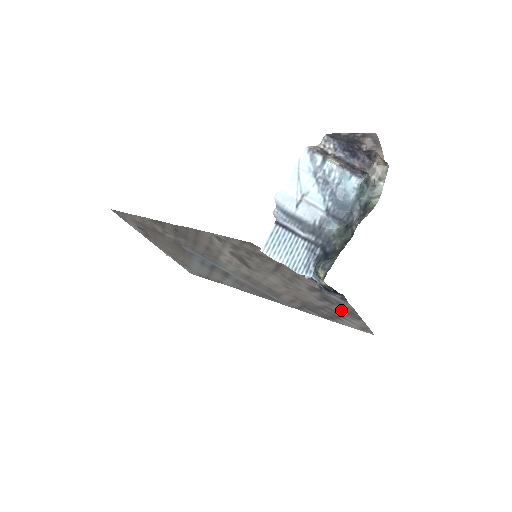
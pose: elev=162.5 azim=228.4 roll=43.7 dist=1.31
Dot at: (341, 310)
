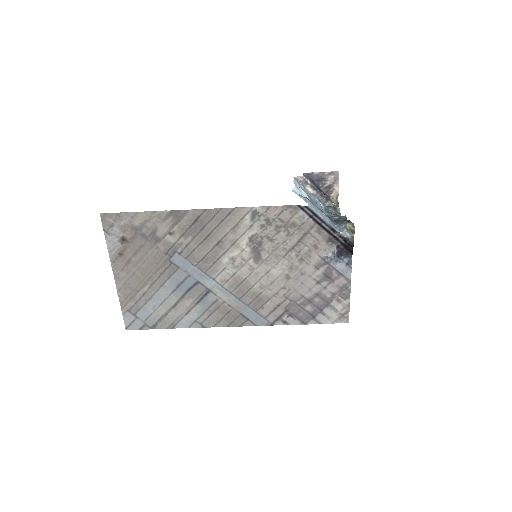
Dot at: (334, 290)
